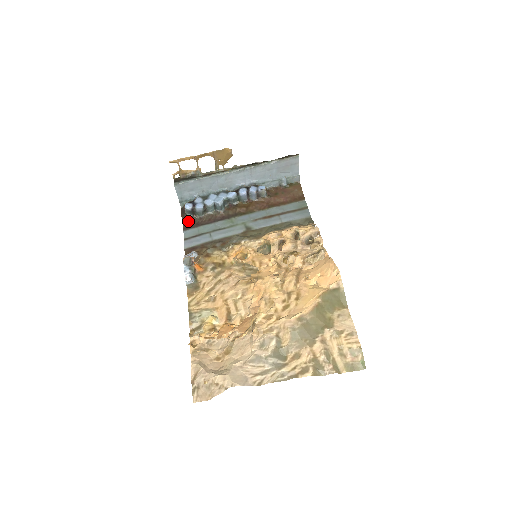
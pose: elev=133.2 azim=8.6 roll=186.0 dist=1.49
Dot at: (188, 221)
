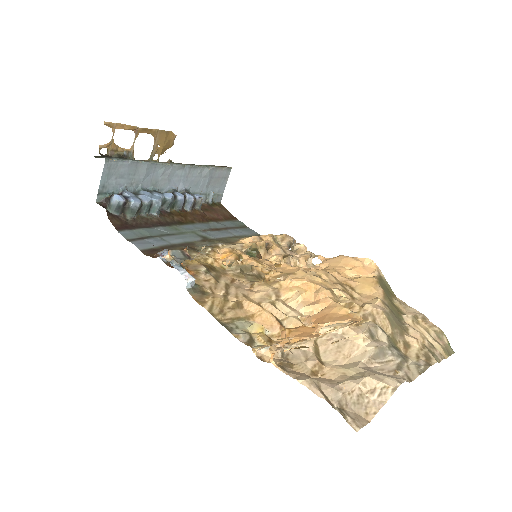
Dot at: (117, 220)
